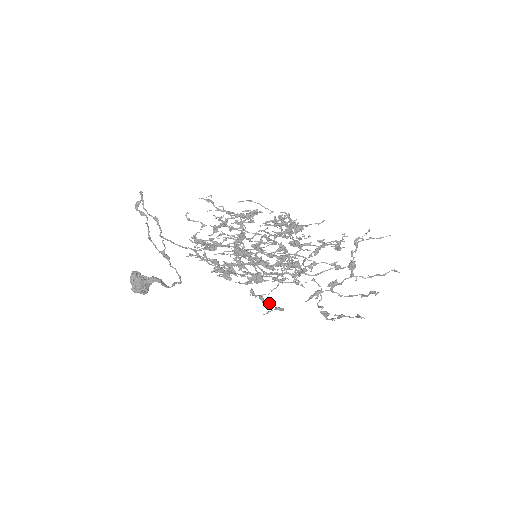
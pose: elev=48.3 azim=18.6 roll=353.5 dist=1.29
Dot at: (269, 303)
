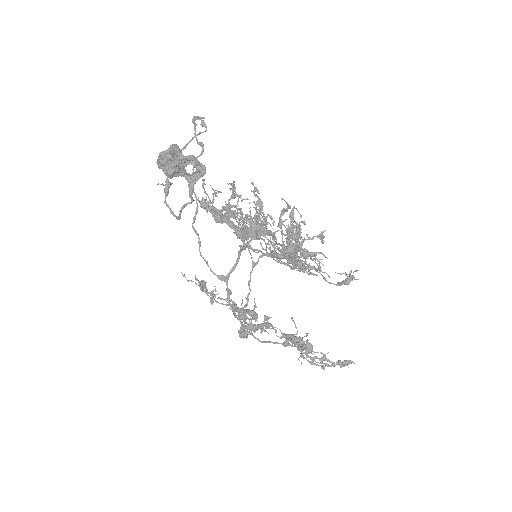
Dot at: (245, 314)
